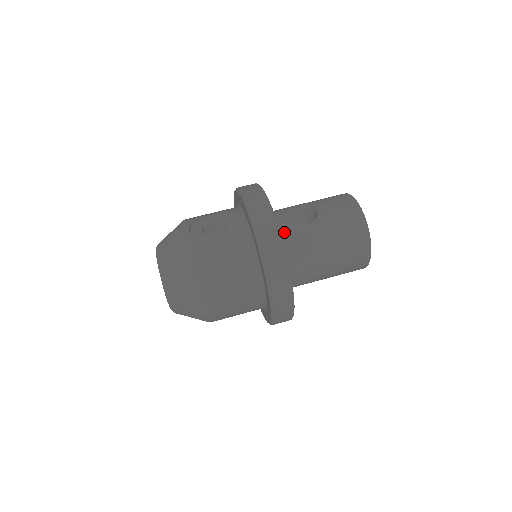
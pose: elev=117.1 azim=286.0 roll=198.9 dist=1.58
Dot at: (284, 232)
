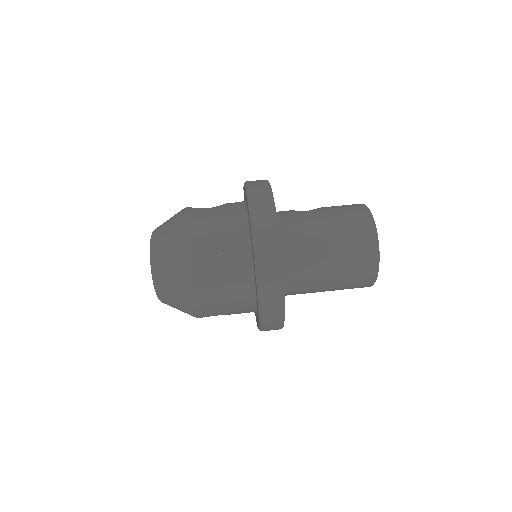
Dot at: (282, 214)
